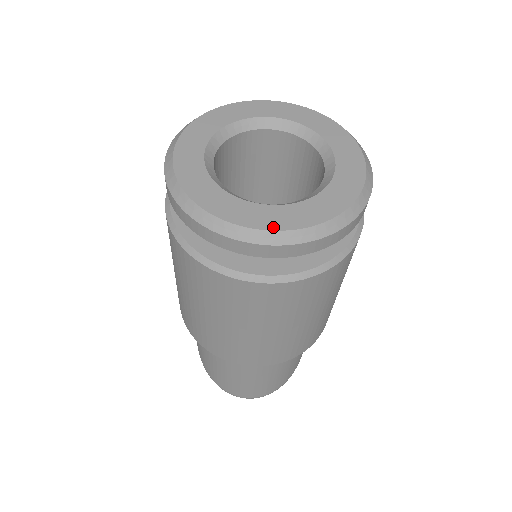
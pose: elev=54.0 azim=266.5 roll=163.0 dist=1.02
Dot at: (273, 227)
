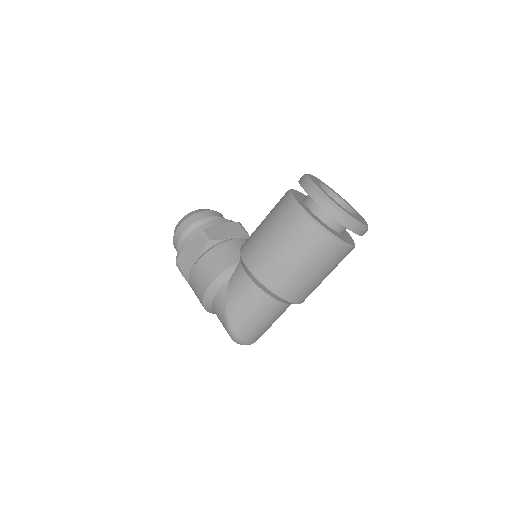
Dot at: (363, 223)
